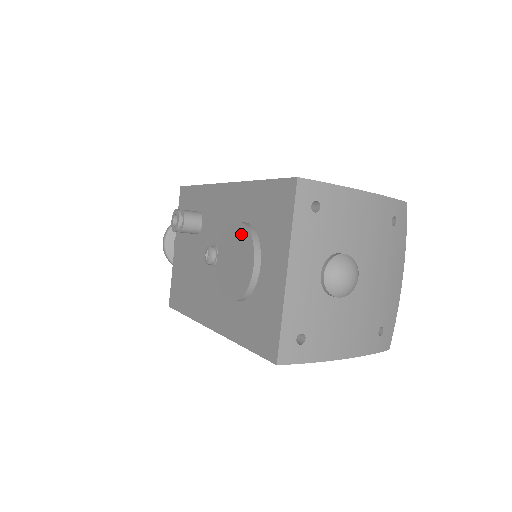
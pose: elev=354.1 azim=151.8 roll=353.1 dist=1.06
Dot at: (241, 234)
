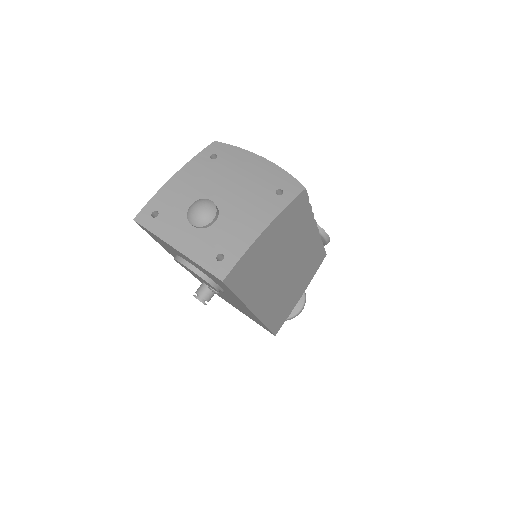
Dot at: (180, 264)
